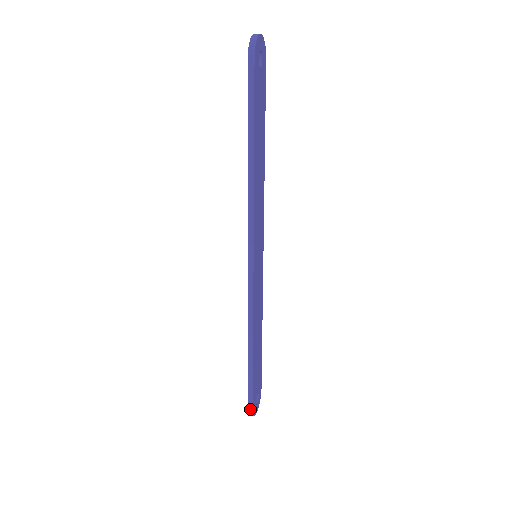
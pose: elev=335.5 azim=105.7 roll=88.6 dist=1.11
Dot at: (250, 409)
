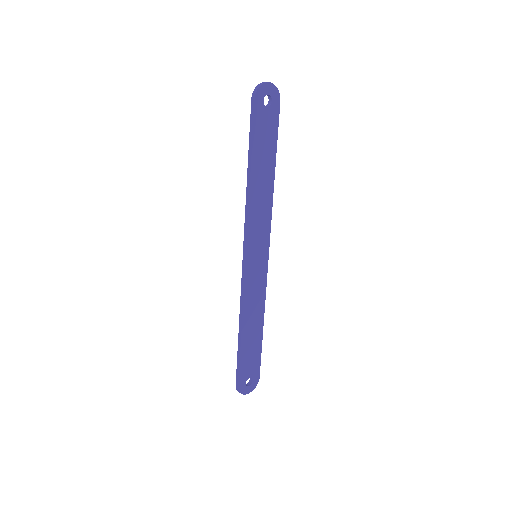
Dot at: (237, 385)
